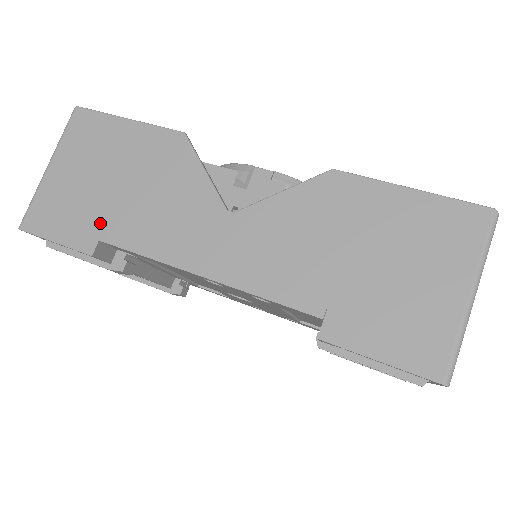
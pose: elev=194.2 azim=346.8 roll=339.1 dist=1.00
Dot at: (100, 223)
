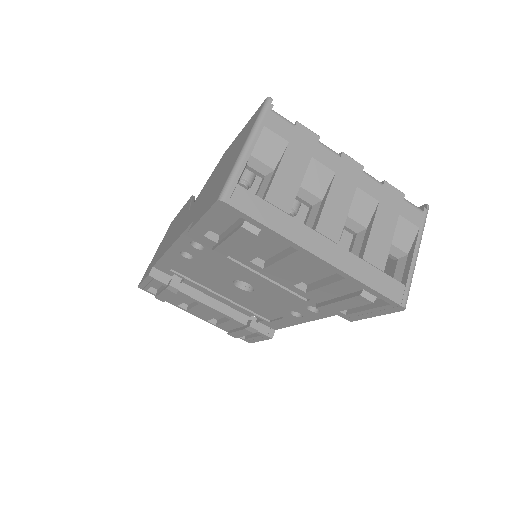
Dot at: (156, 259)
